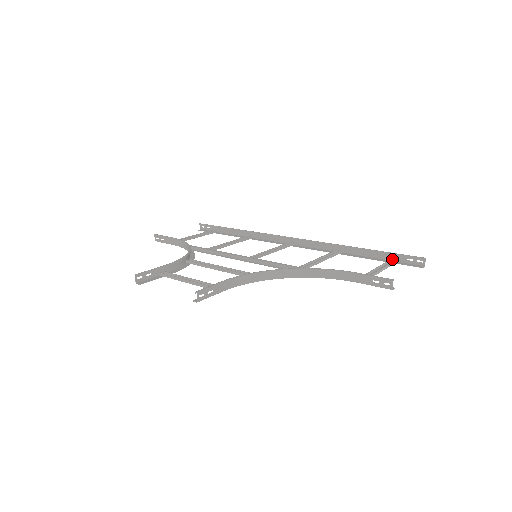
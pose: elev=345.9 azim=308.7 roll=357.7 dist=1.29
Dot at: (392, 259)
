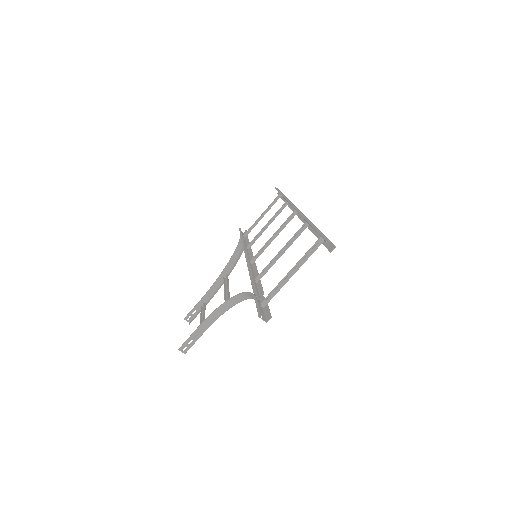
Dot at: occluded
